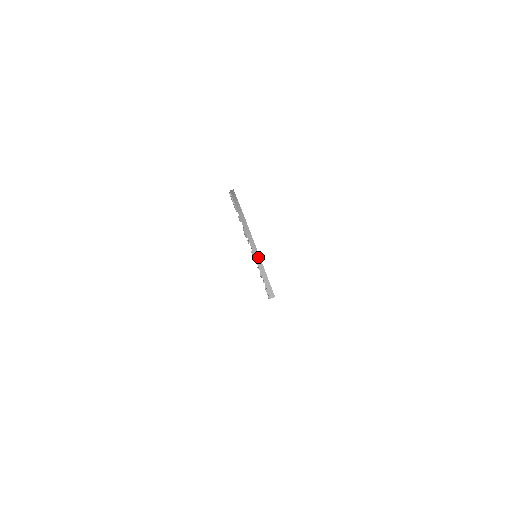
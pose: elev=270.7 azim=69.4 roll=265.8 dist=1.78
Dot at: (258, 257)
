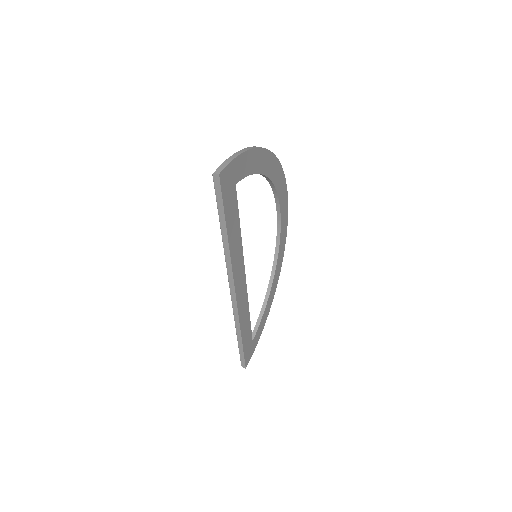
Dot at: (241, 152)
